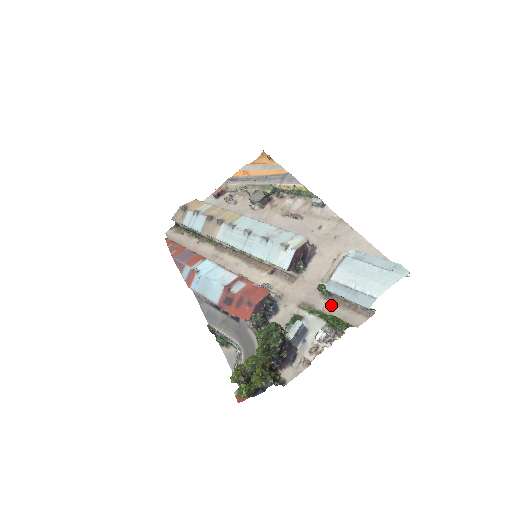
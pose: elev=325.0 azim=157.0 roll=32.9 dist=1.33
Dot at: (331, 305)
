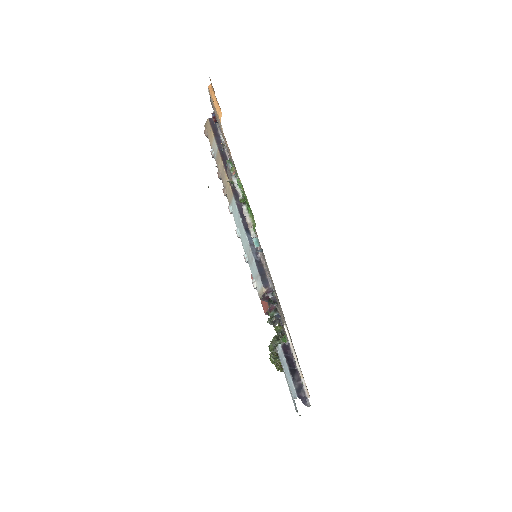
Dot at: occluded
